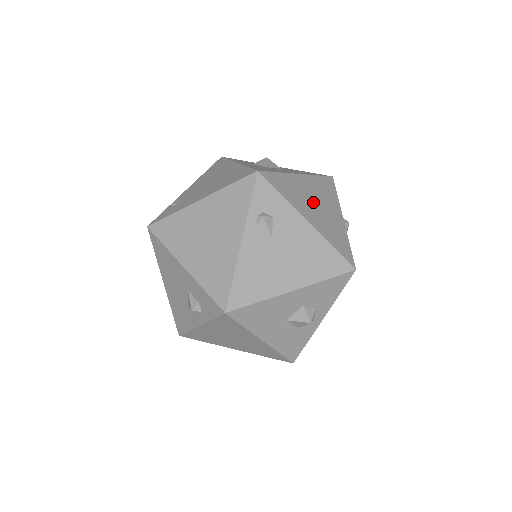
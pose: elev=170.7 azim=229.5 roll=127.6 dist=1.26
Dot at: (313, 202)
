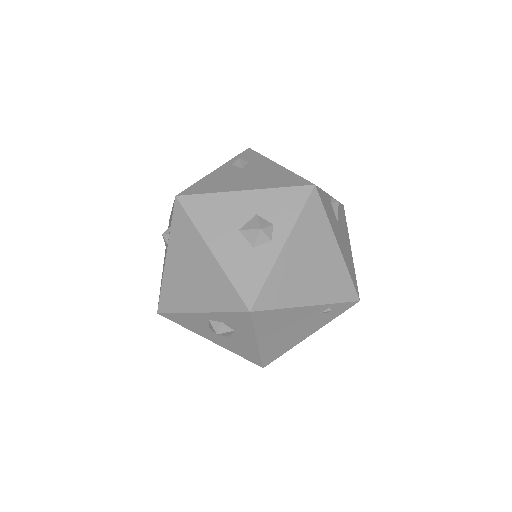
Dot at: occluded
